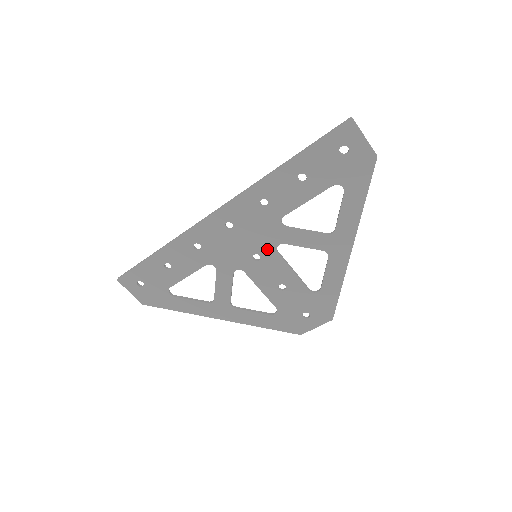
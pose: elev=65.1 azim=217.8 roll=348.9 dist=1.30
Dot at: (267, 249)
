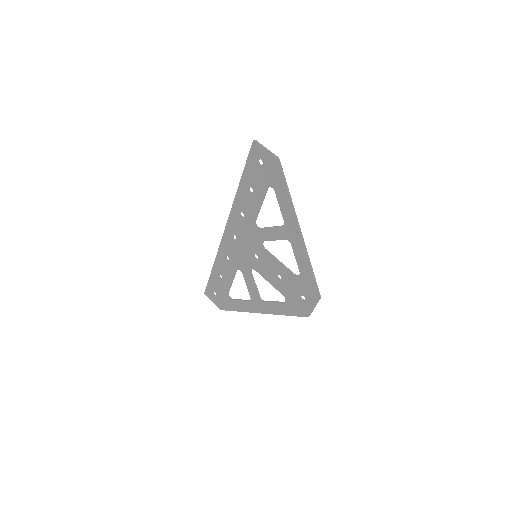
Dot at: (258, 249)
